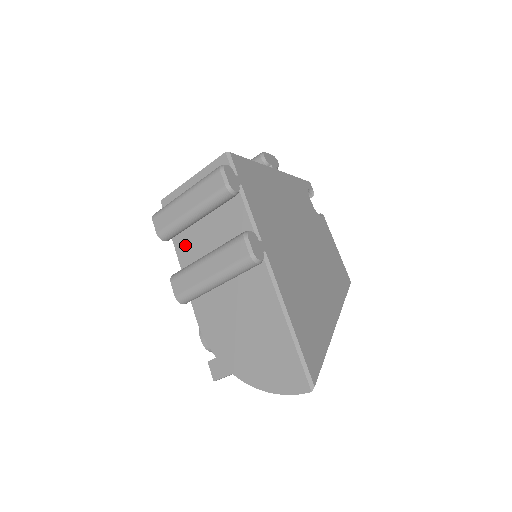
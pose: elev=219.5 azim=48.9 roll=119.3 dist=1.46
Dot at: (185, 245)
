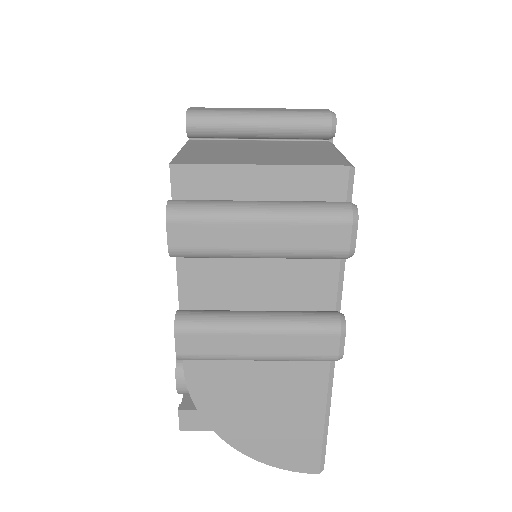
Dot at: (201, 265)
